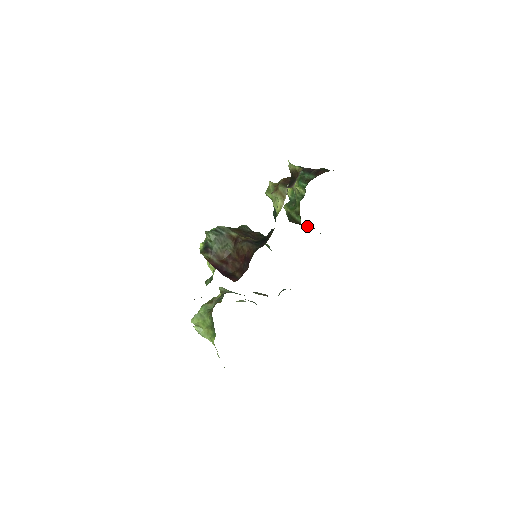
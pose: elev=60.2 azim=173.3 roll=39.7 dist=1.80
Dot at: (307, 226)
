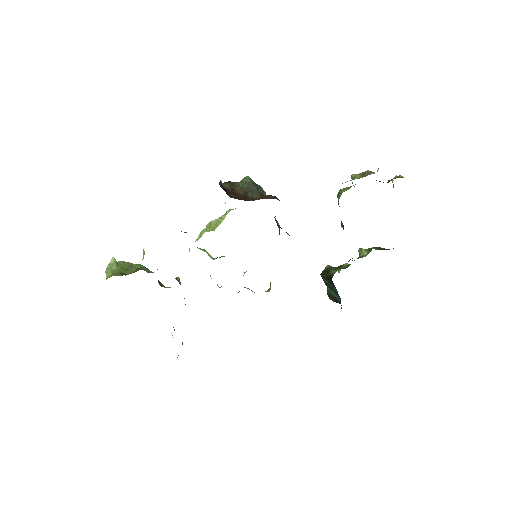
Dot at: (332, 297)
